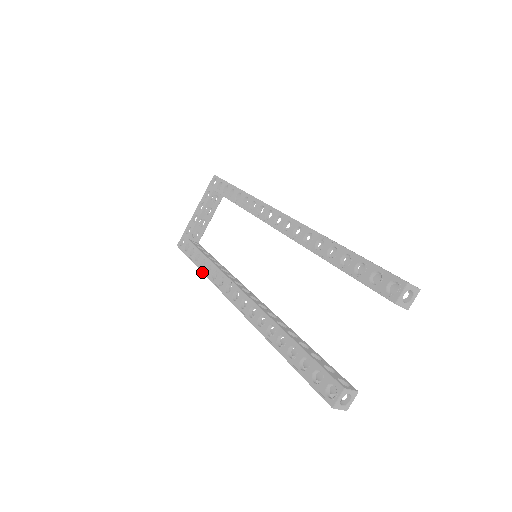
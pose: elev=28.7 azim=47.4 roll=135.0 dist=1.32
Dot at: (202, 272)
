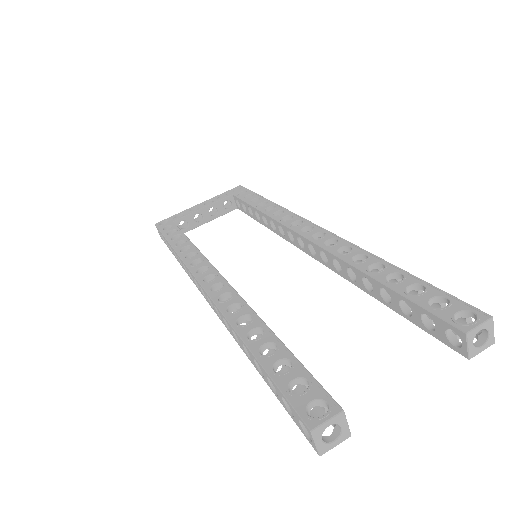
Dot at: (174, 249)
